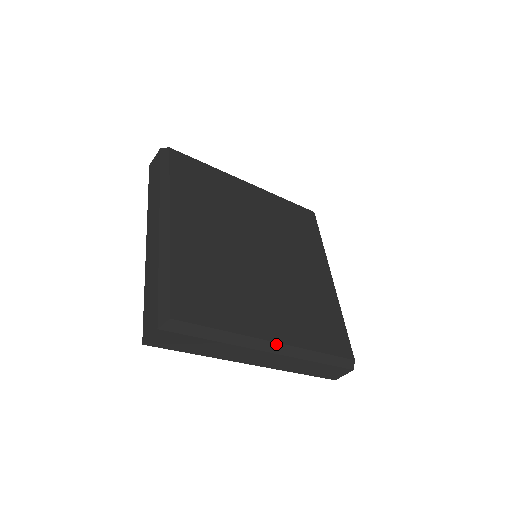
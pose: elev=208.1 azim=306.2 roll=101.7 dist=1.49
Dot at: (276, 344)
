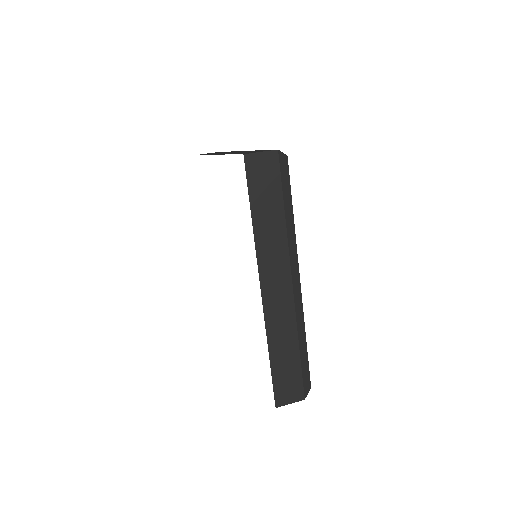
Dot at: (299, 283)
